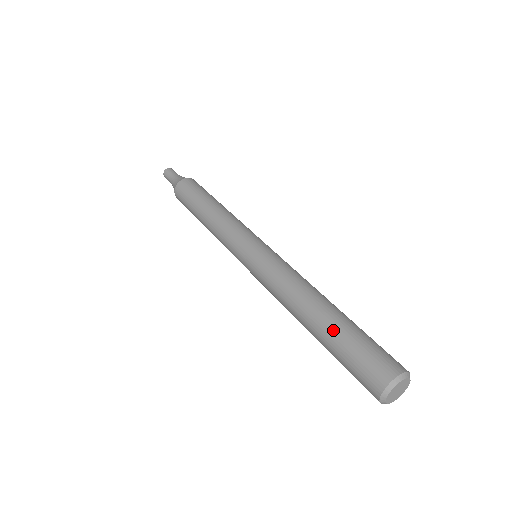
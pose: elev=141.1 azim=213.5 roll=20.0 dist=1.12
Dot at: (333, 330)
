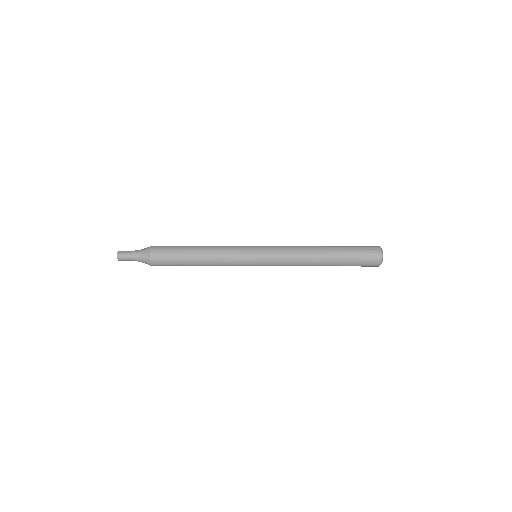
Dot at: (340, 265)
